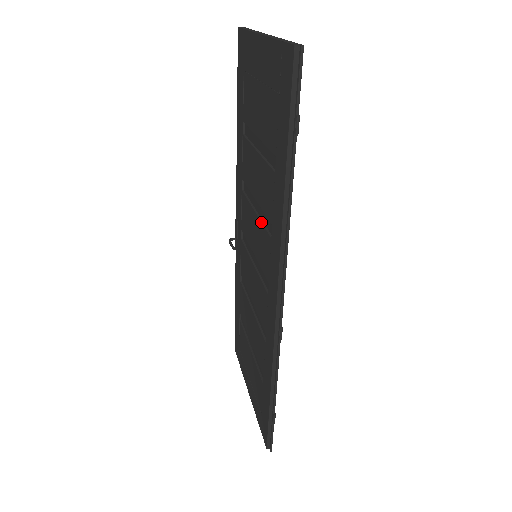
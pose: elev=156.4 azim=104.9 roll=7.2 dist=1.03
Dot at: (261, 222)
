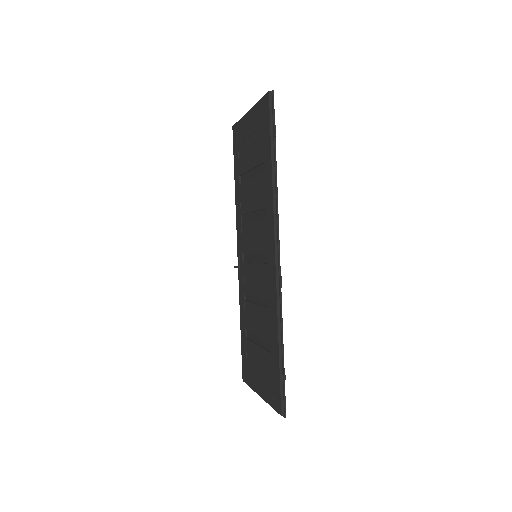
Dot at: (258, 219)
